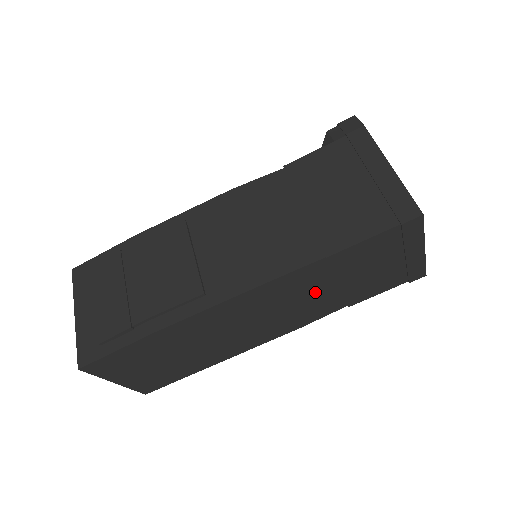
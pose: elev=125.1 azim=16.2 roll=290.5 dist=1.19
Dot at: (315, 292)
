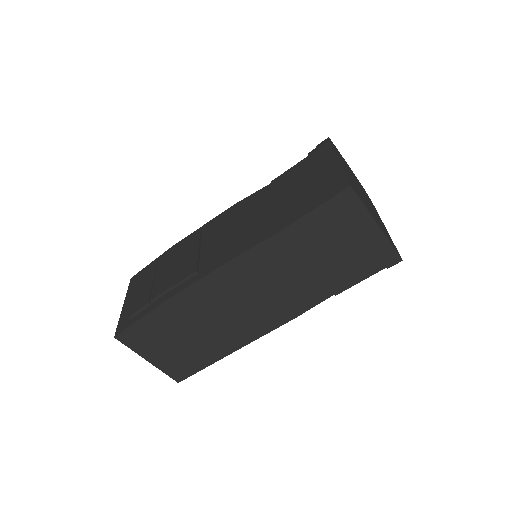
Dot at: (290, 273)
